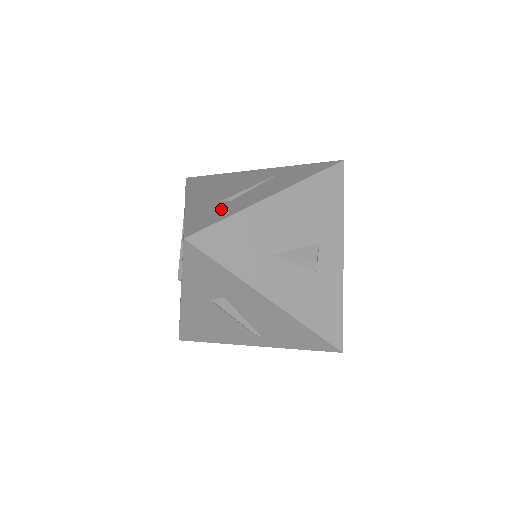
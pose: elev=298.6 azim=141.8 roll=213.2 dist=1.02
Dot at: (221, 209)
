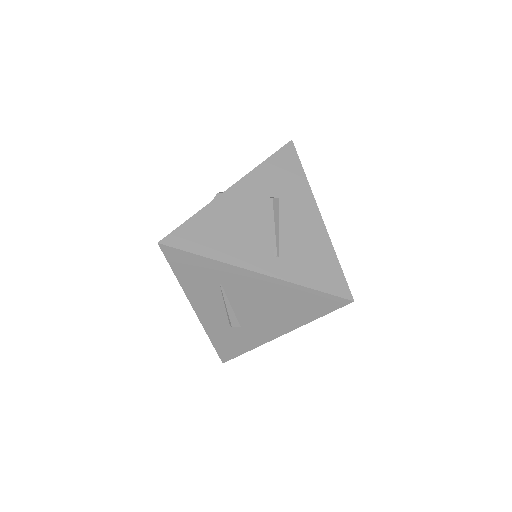
Dot at: occluded
